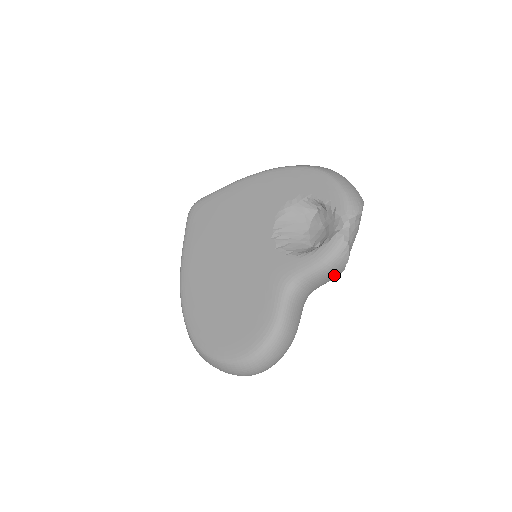
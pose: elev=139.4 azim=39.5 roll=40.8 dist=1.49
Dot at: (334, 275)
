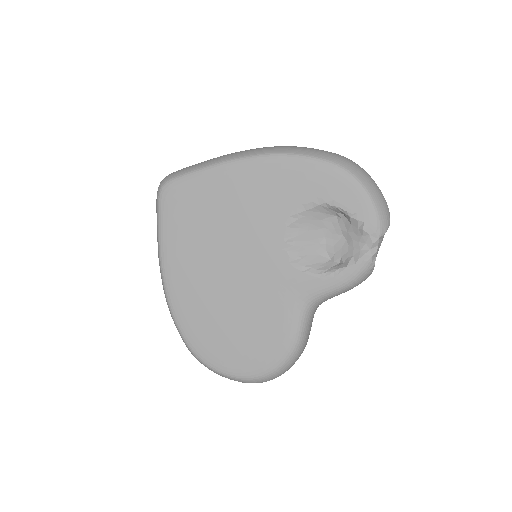
Dot at: occluded
